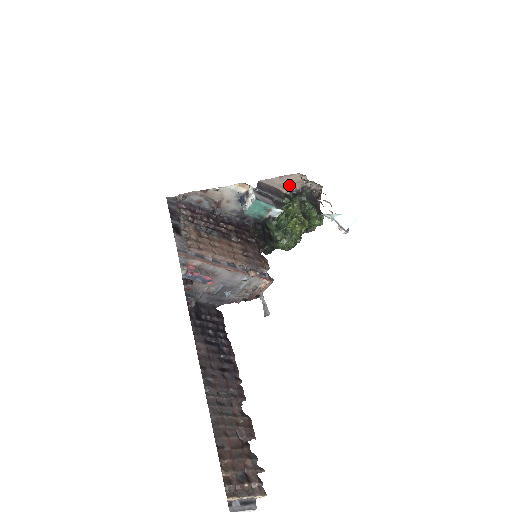
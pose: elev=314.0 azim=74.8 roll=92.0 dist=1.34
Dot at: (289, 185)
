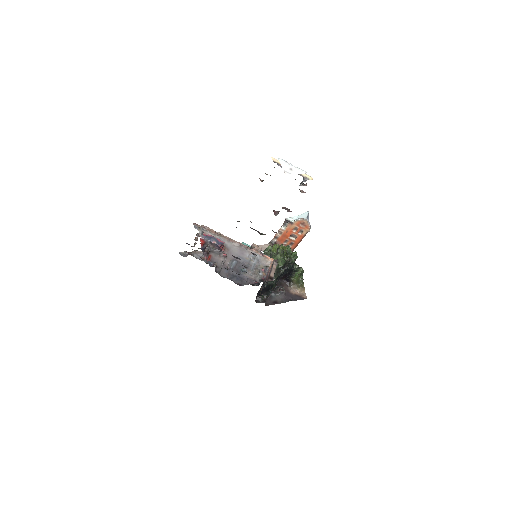
Dot at: occluded
